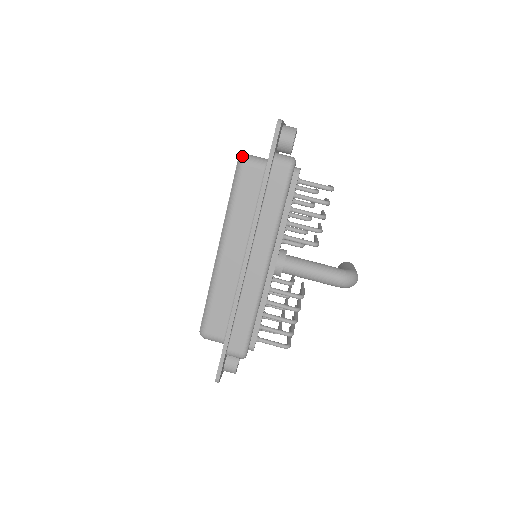
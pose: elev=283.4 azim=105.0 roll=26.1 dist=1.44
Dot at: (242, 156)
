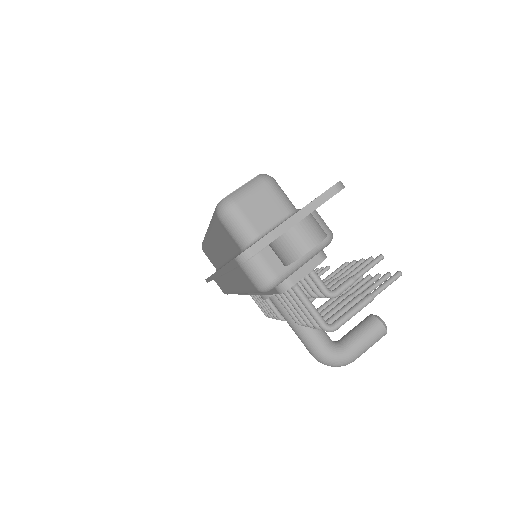
Dot at: (222, 206)
